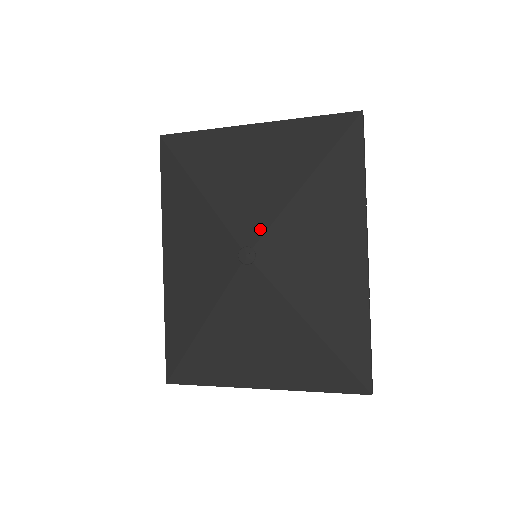
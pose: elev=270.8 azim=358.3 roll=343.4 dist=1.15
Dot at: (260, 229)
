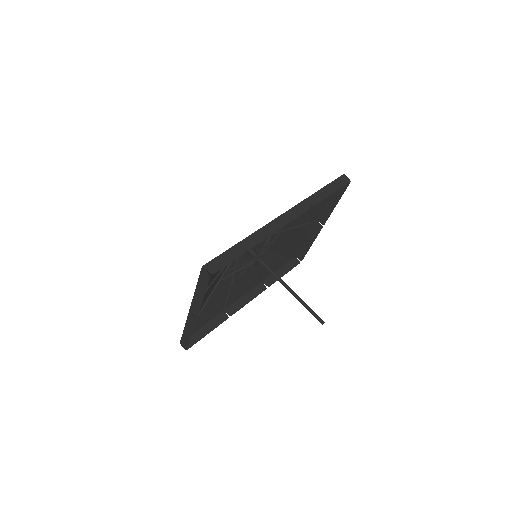
Dot at: occluded
